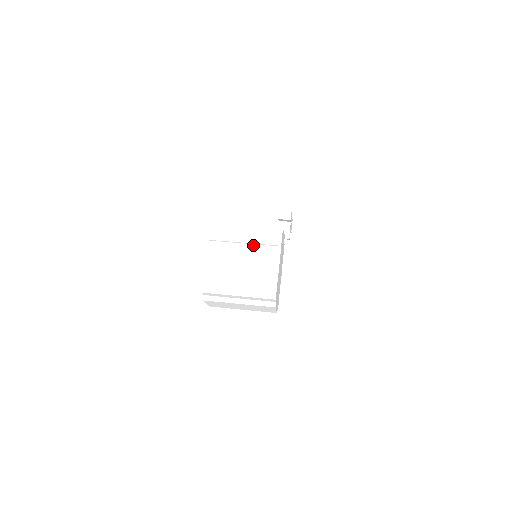
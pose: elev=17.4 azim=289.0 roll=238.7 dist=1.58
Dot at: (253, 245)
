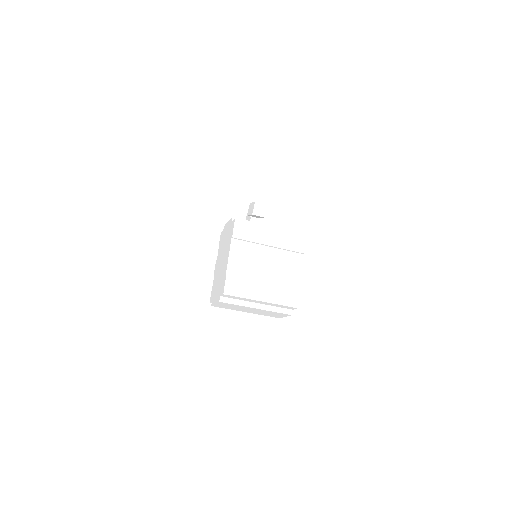
Dot at: (276, 249)
